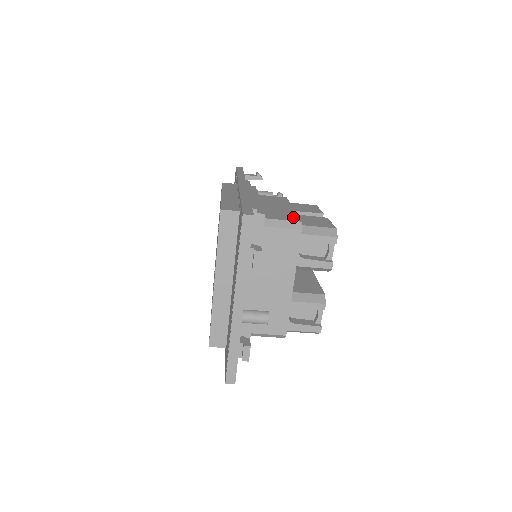
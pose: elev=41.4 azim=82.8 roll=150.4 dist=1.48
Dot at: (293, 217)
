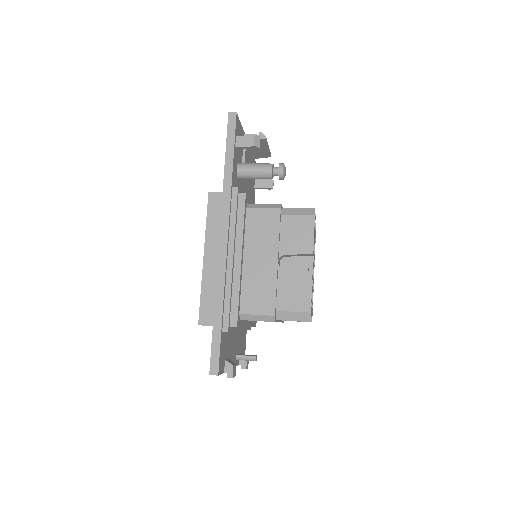
Dot at: (269, 302)
